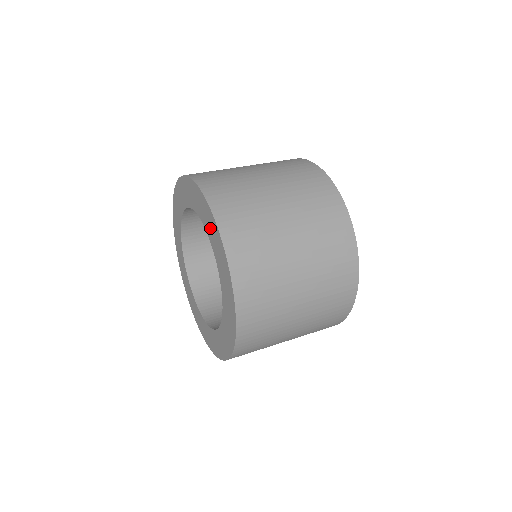
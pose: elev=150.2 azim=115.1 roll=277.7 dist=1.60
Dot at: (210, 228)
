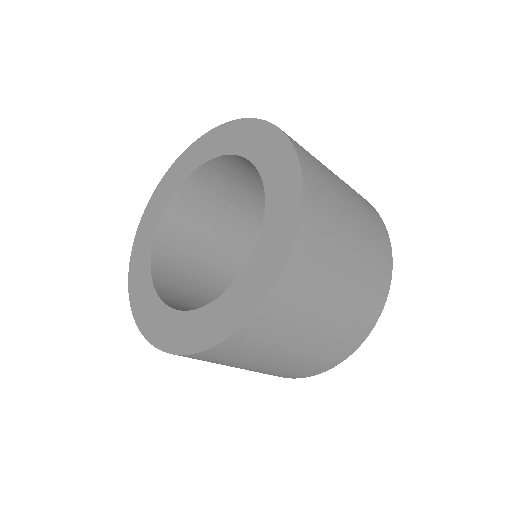
Dot at: (204, 150)
